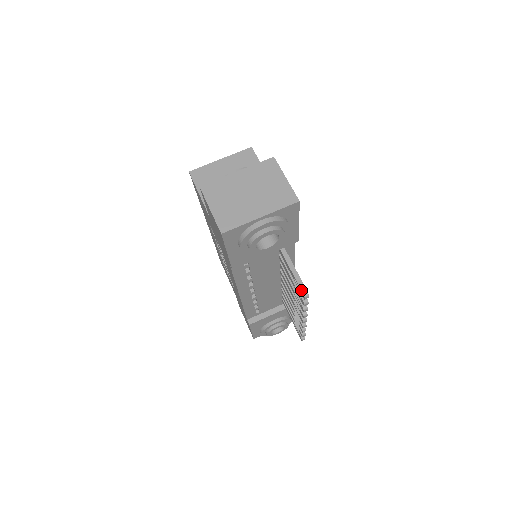
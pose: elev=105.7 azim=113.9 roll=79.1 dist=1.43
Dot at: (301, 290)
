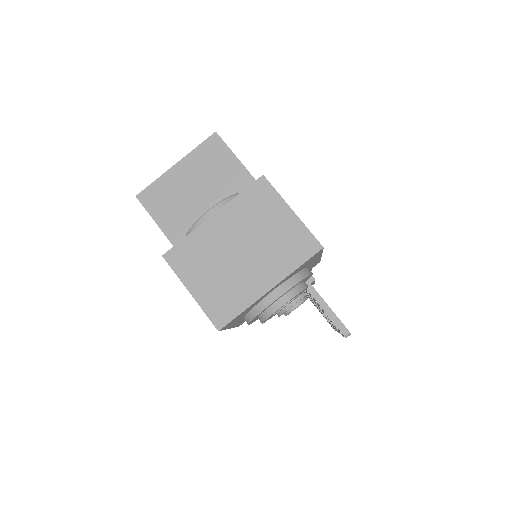
Dot at: (339, 330)
